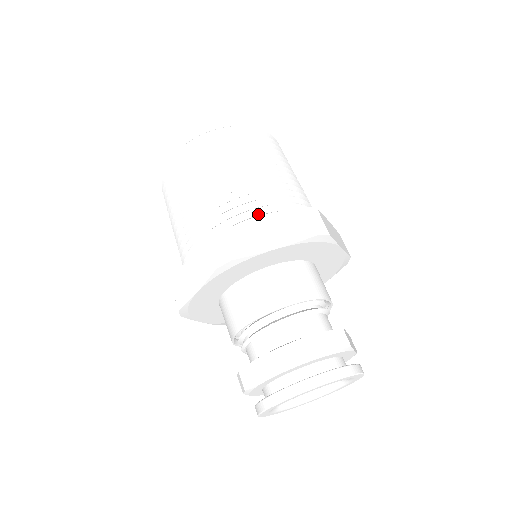
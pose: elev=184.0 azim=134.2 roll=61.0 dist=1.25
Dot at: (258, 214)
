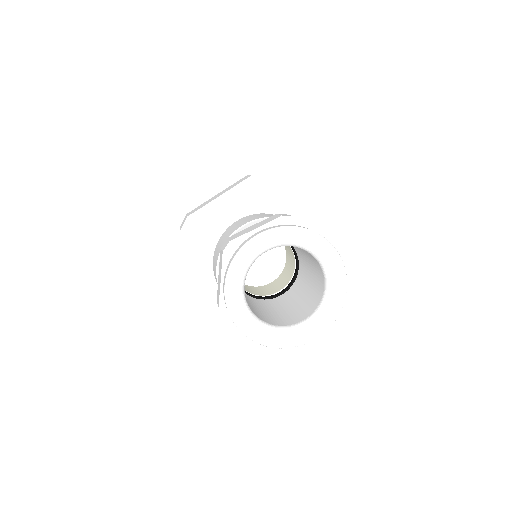
Dot at: occluded
